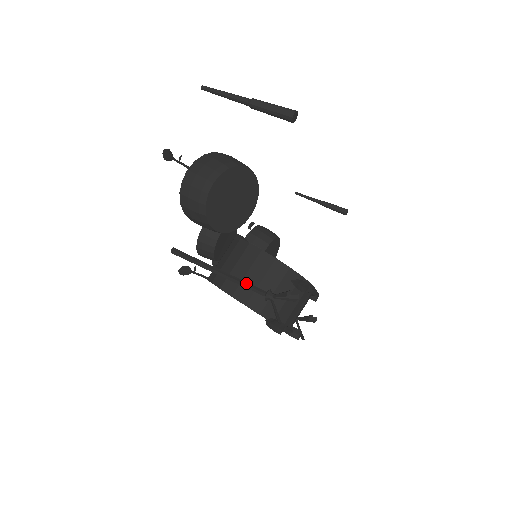
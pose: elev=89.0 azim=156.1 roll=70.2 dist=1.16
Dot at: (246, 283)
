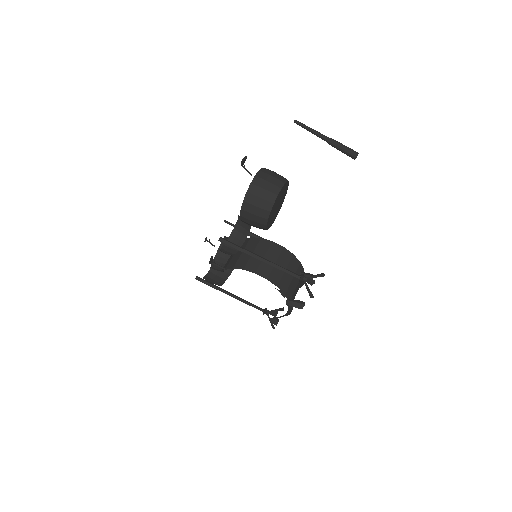
Dot at: (284, 268)
